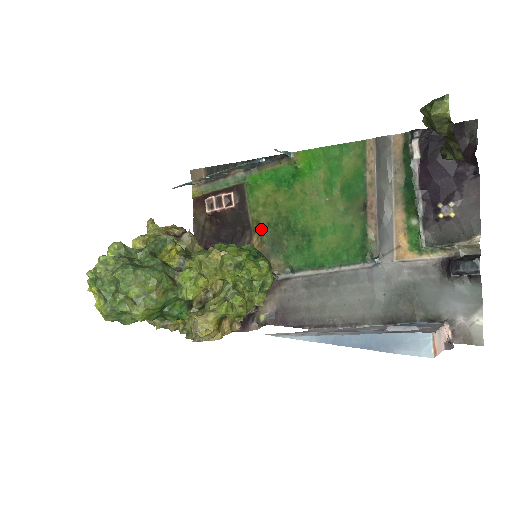
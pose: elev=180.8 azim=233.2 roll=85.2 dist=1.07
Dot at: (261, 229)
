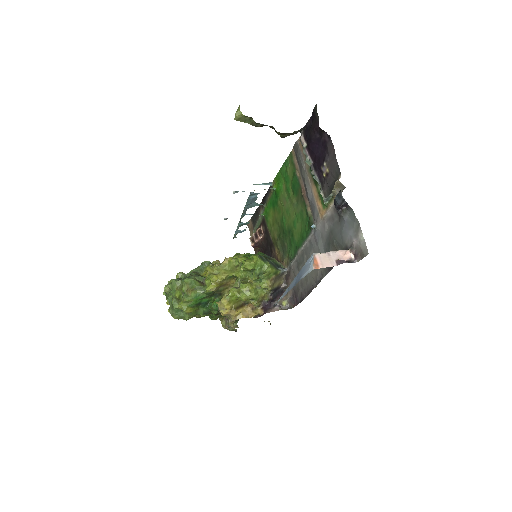
Dot at: (276, 242)
